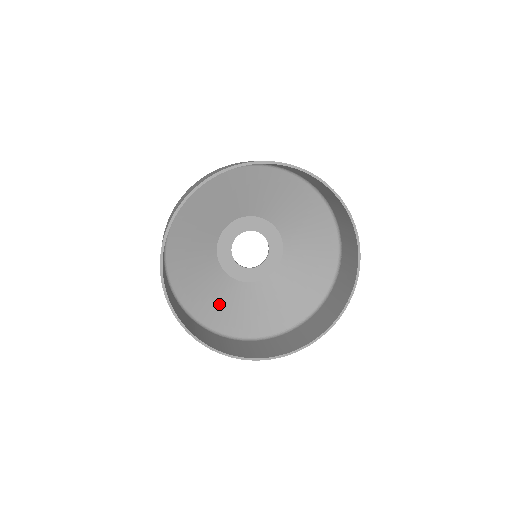
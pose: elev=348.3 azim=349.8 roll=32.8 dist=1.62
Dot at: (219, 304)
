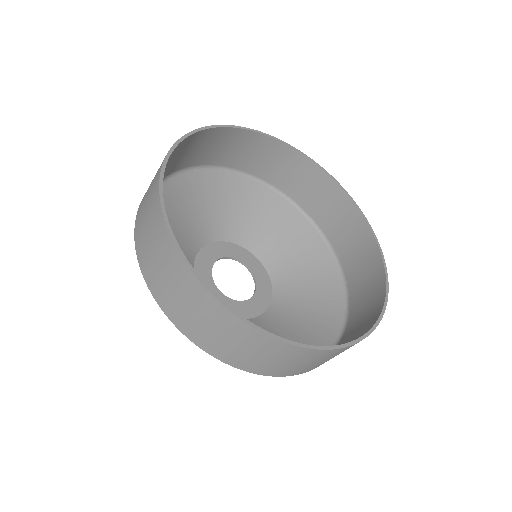
Dot at: occluded
